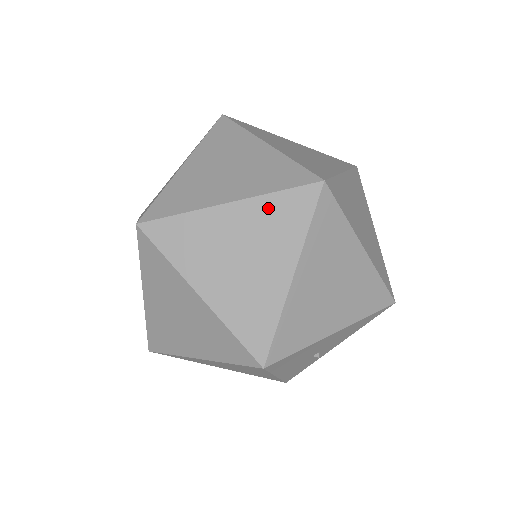
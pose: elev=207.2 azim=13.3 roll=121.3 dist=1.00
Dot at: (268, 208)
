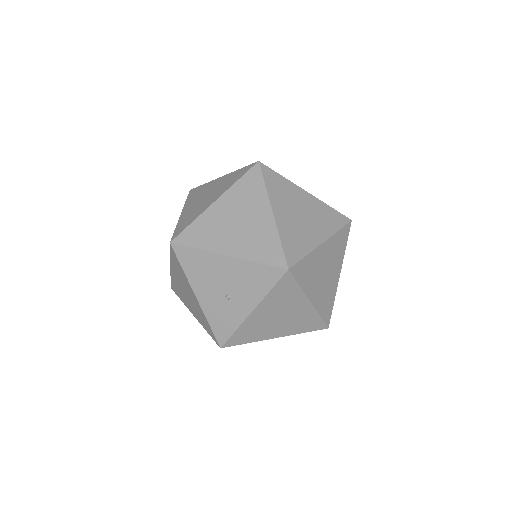
Dot at: (231, 176)
